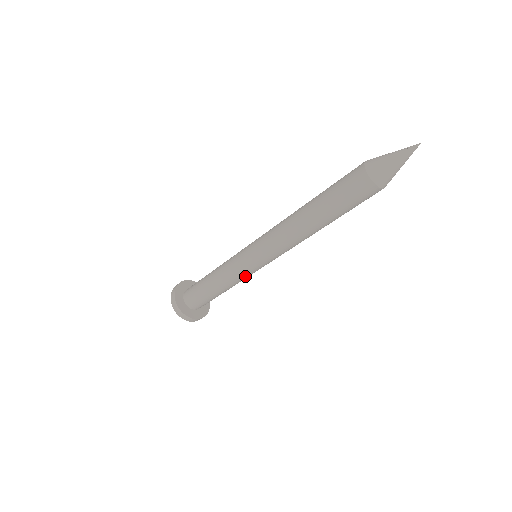
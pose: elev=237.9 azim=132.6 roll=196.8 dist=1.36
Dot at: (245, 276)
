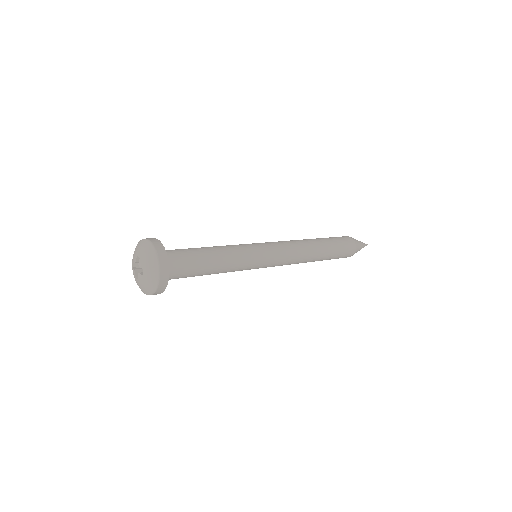
Dot at: (246, 267)
